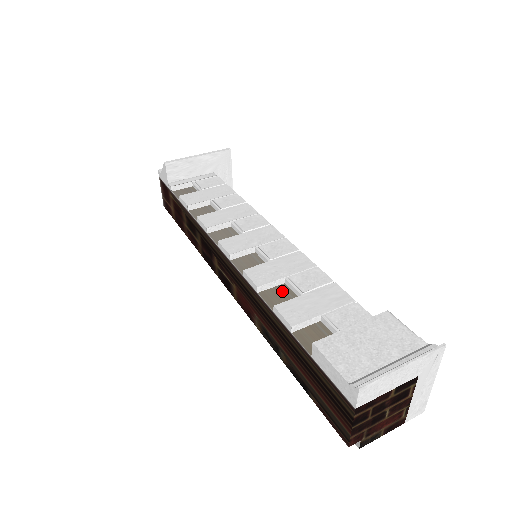
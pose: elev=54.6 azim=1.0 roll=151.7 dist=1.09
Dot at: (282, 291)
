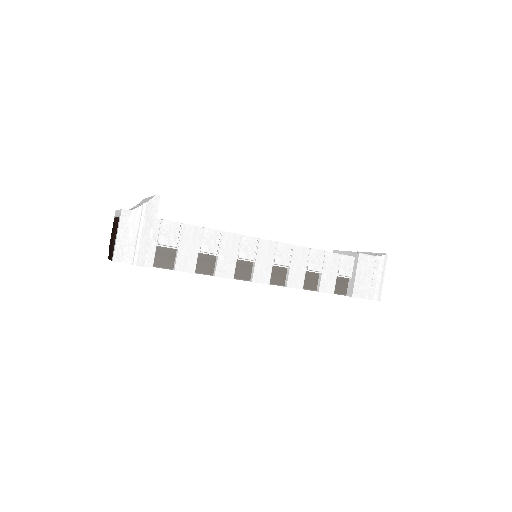
Dot at: (308, 277)
